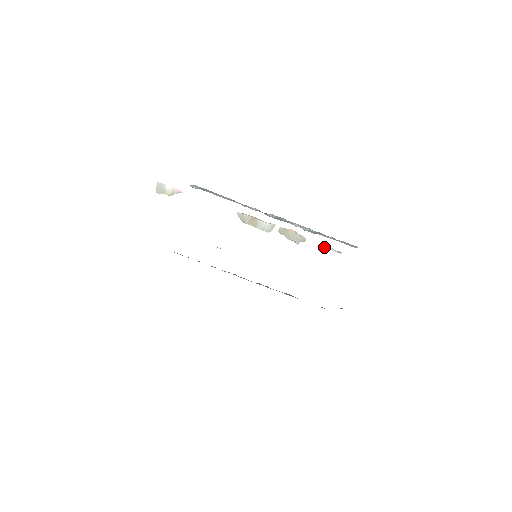
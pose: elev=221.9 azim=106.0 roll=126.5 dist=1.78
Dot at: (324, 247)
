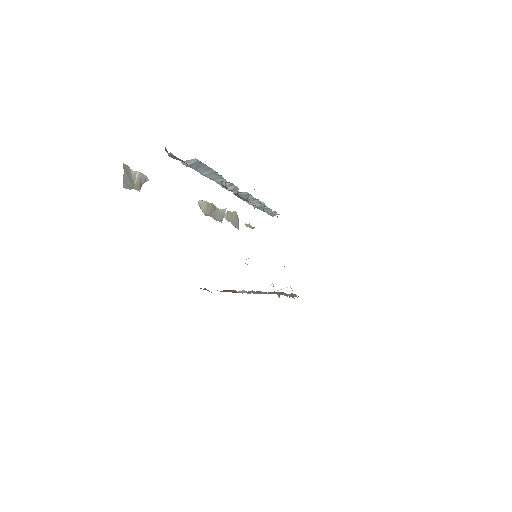
Dot at: (247, 226)
